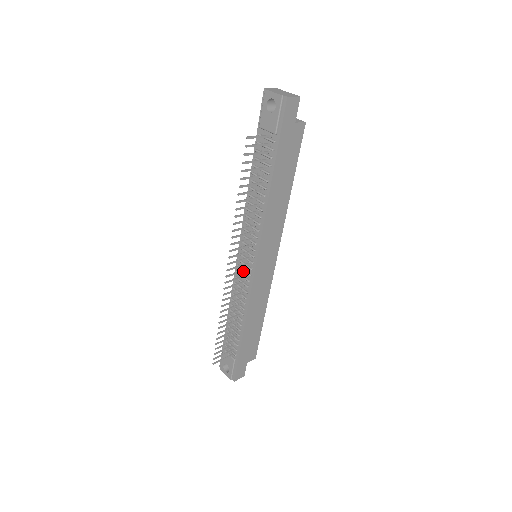
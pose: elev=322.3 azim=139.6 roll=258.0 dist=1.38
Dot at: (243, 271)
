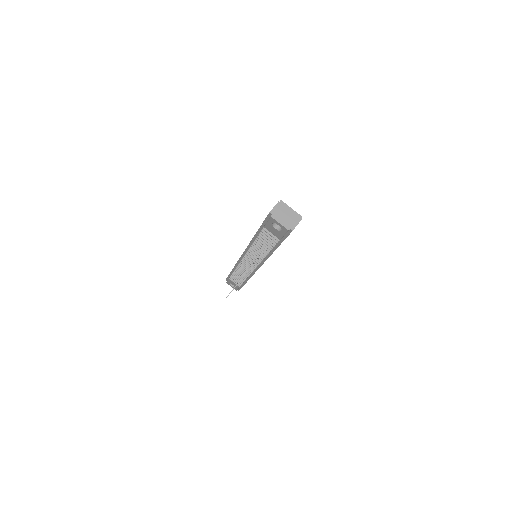
Dot at: occluded
